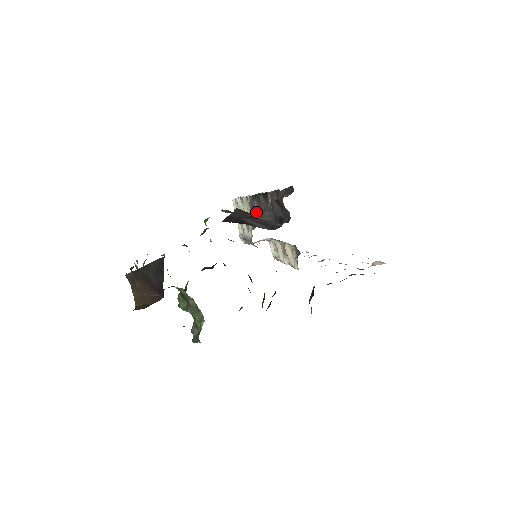
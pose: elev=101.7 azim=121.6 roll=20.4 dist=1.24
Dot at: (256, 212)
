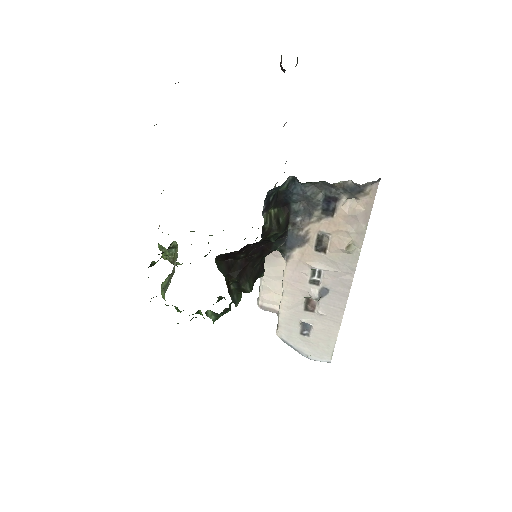
Dot at: (275, 184)
